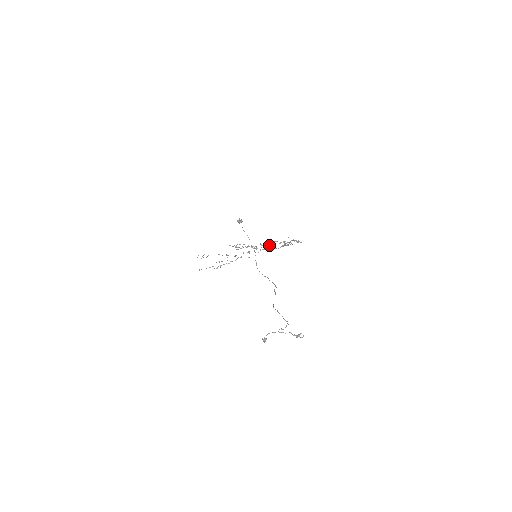
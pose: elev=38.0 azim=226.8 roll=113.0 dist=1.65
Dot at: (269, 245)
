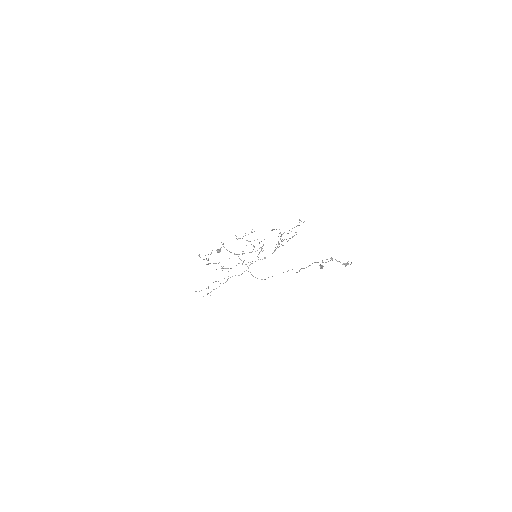
Dot at: occluded
